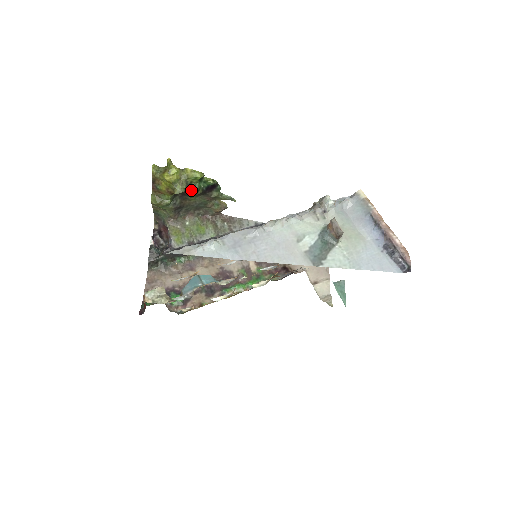
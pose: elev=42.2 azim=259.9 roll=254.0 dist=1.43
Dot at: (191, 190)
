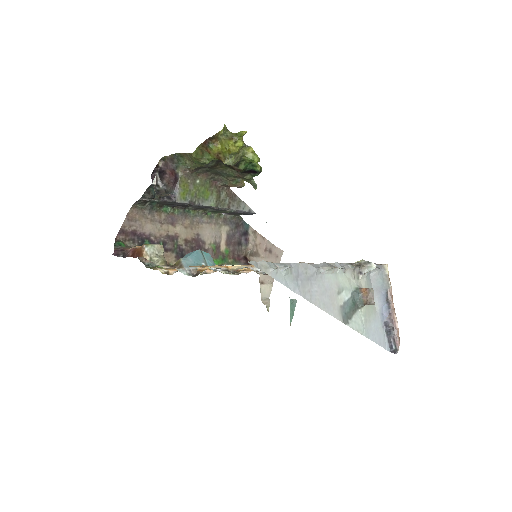
Dot at: (238, 166)
